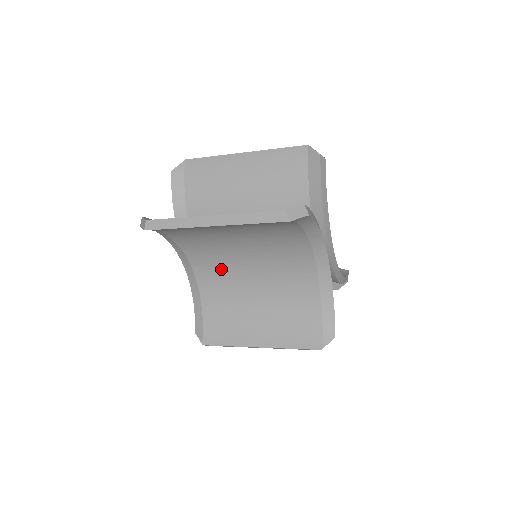
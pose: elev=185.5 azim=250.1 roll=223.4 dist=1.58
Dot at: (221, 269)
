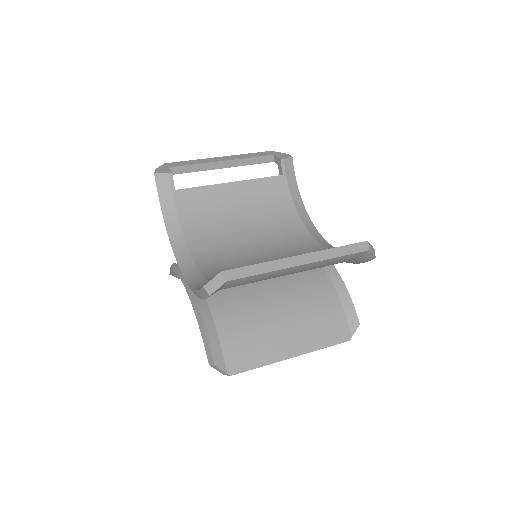
Dot at: occluded
